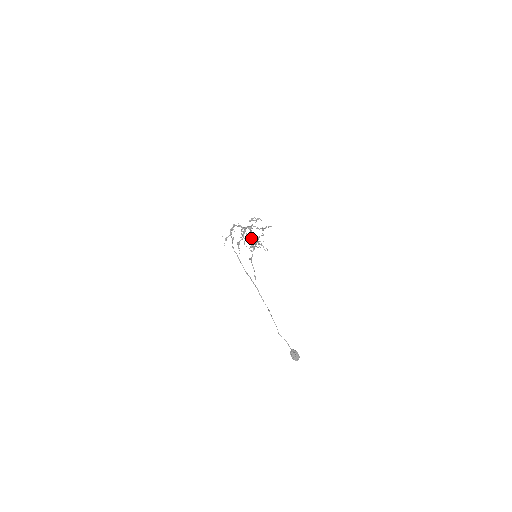
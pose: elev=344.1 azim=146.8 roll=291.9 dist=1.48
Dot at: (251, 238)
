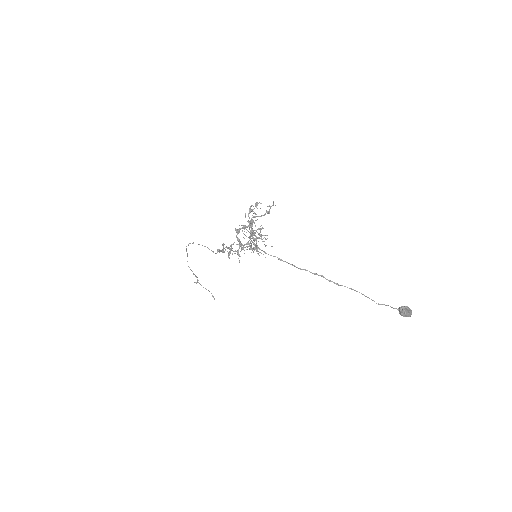
Dot at: occluded
